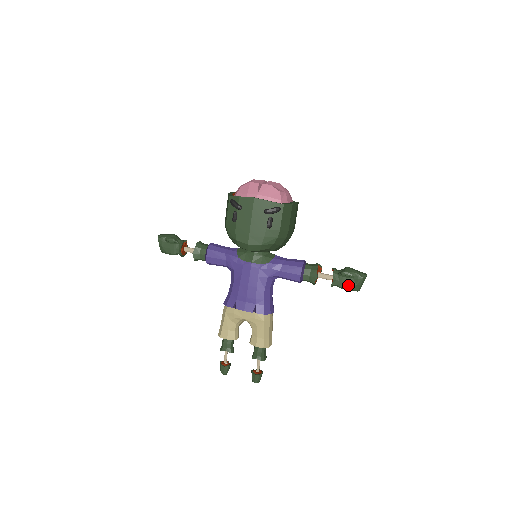
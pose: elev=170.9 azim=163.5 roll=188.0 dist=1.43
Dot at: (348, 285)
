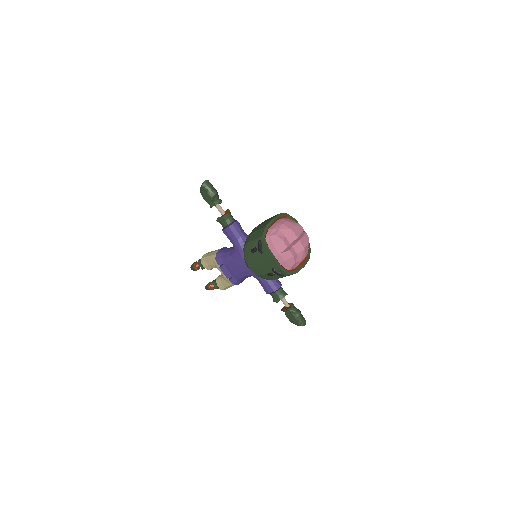
Dot at: (290, 319)
